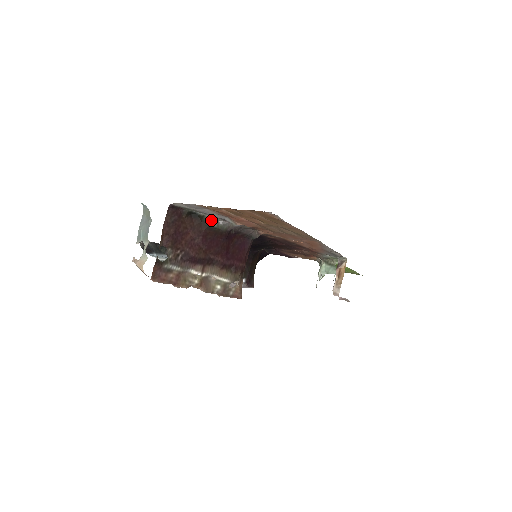
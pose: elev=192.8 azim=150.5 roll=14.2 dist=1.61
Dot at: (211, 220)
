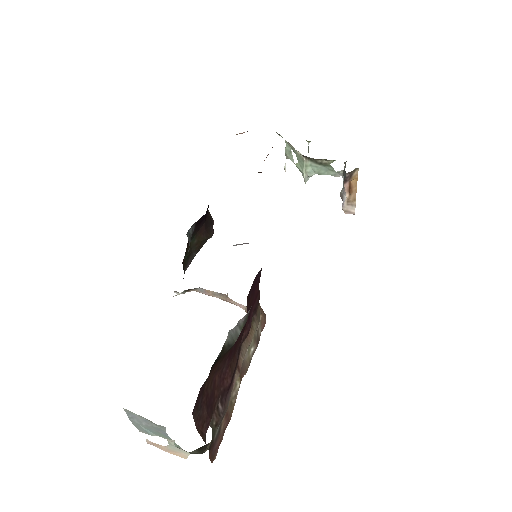
Dot at: (232, 336)
